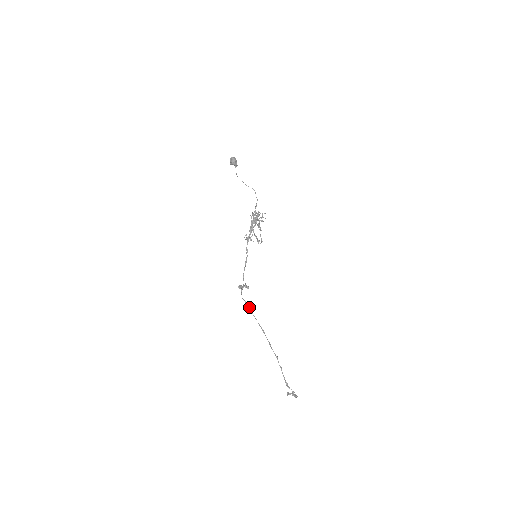
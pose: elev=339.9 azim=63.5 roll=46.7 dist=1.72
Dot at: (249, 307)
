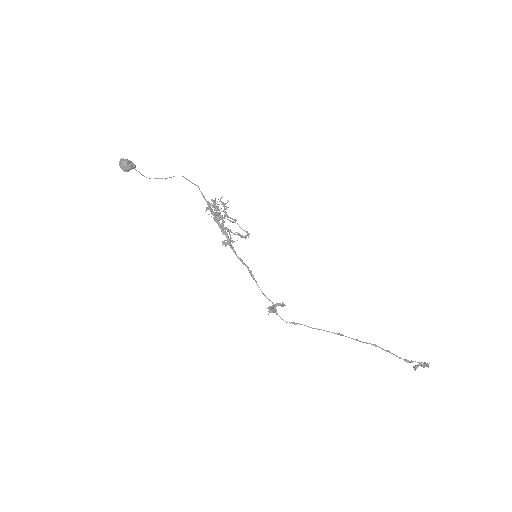
Dot at: occluded
